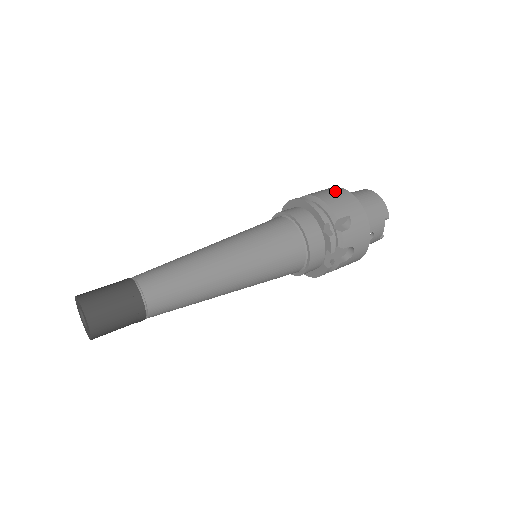
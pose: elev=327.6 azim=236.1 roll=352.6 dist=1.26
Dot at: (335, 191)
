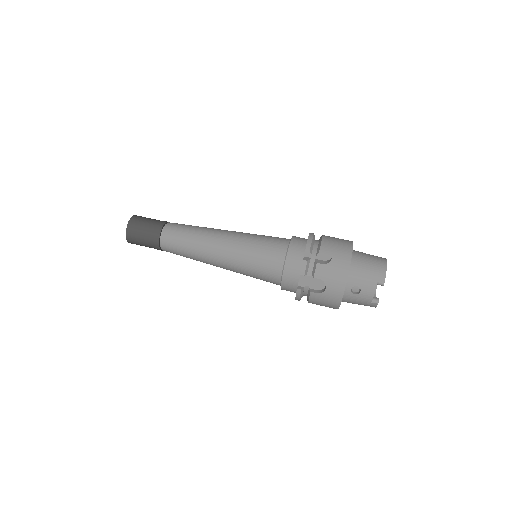
Dot at: (343, 240)
